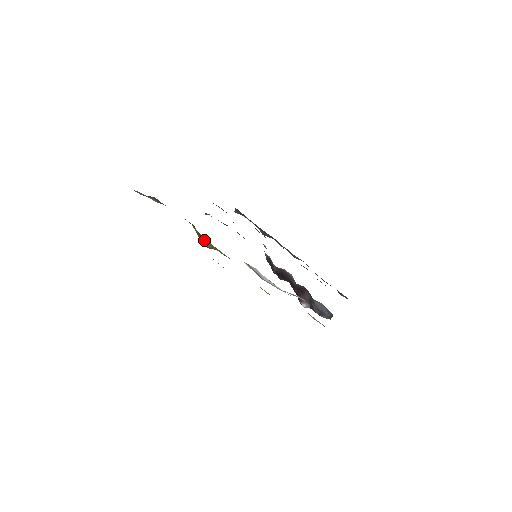
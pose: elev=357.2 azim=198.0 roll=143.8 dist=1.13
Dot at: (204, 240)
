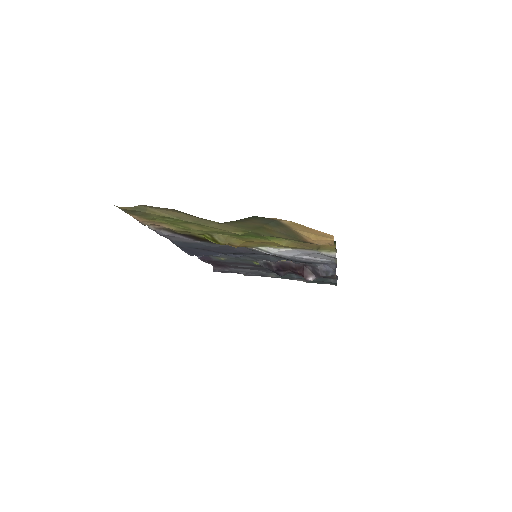
Dot at: (217, 238)
